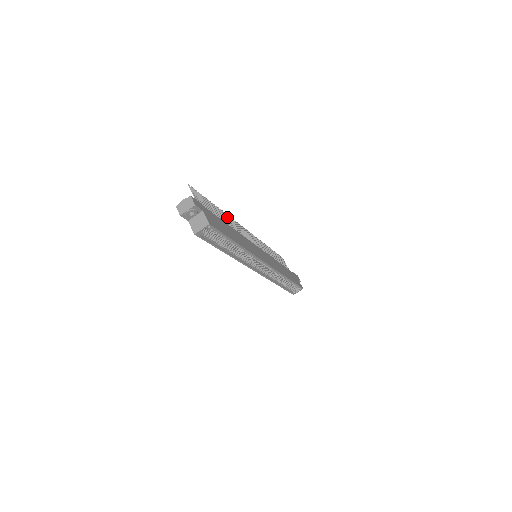
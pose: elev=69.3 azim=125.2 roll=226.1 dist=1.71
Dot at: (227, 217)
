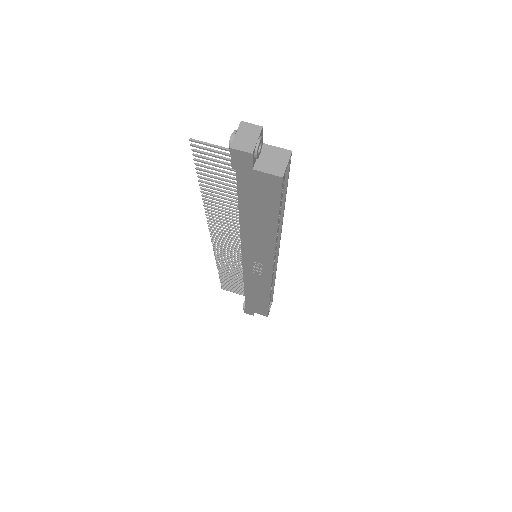
Dot at: (211, 210)
